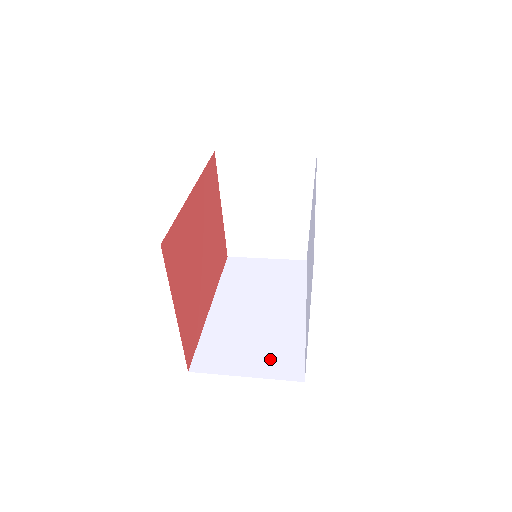
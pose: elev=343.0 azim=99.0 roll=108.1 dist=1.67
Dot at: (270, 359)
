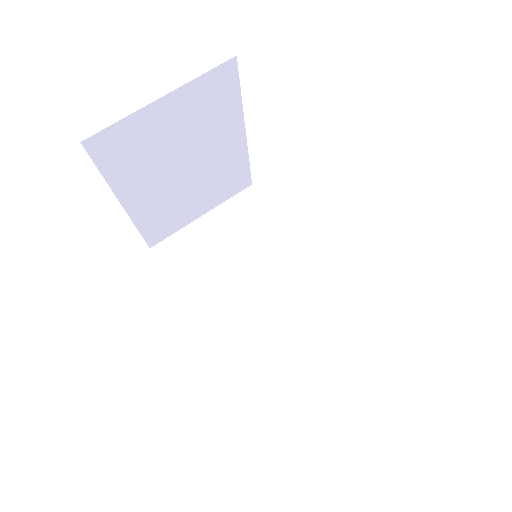
Dot at: (337, 347)
